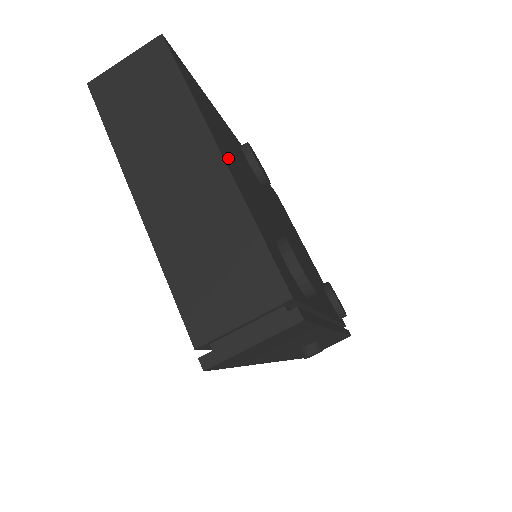
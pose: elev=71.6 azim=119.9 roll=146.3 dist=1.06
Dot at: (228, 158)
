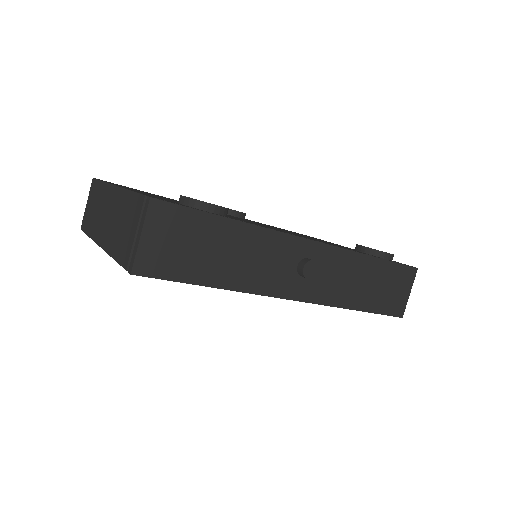
Dot at: occluded
